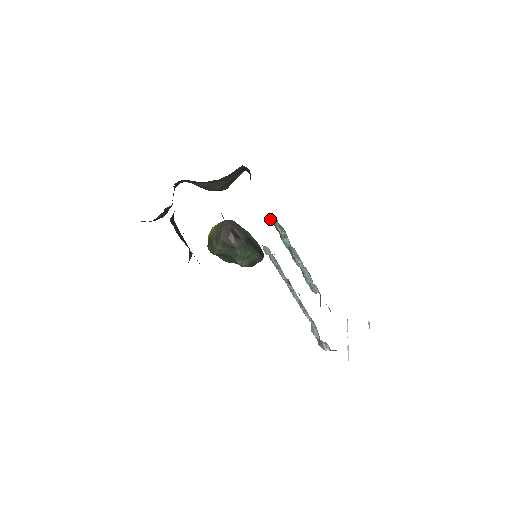
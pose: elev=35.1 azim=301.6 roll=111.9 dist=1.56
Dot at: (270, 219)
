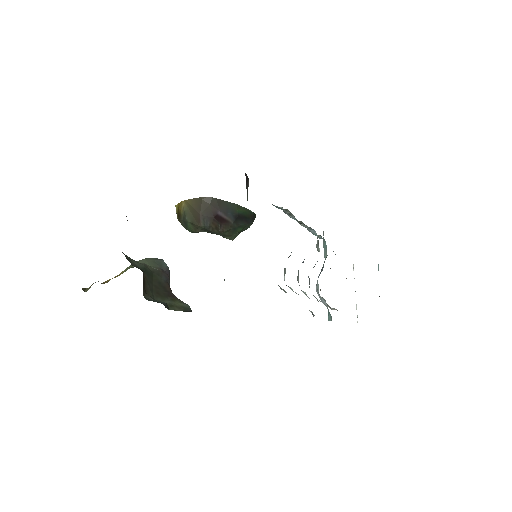
Dot at: (272, 204)
